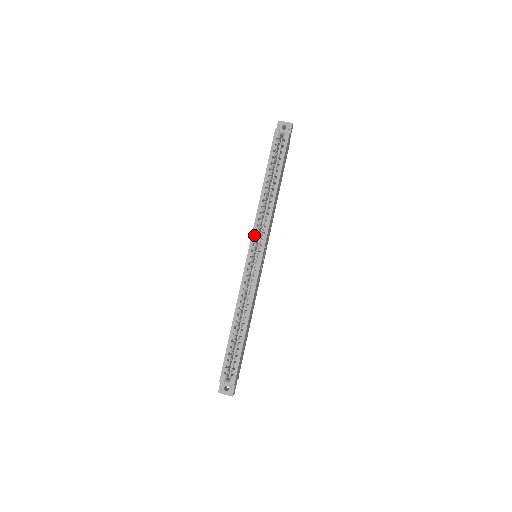
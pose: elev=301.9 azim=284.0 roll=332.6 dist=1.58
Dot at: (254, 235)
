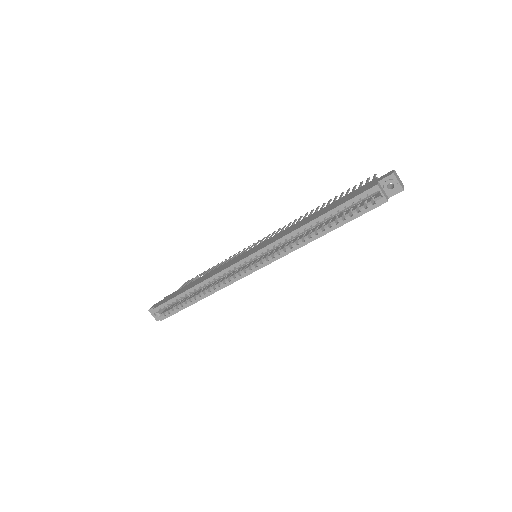
Dot at: (264, 250)
